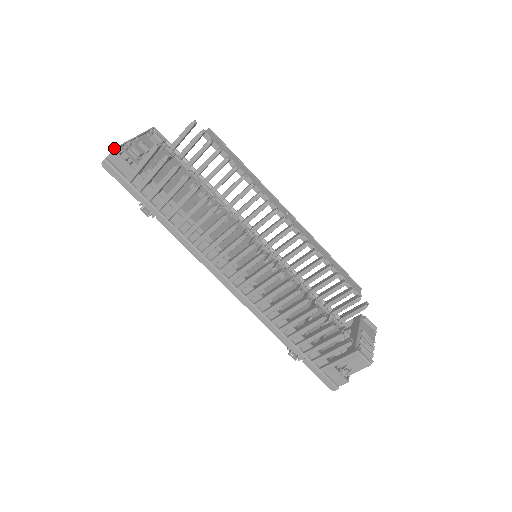
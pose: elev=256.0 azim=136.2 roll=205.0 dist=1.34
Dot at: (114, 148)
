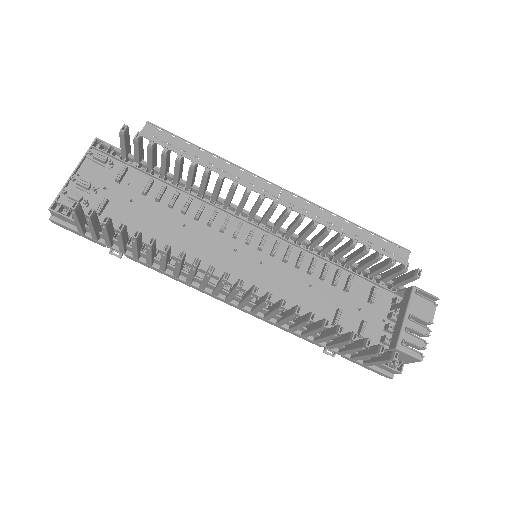
Dot at: (49, 207)
